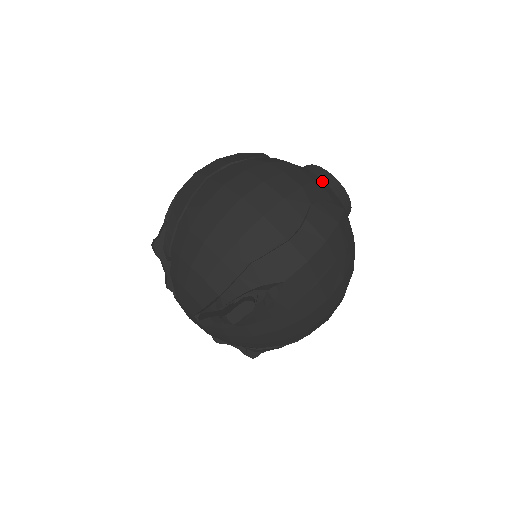
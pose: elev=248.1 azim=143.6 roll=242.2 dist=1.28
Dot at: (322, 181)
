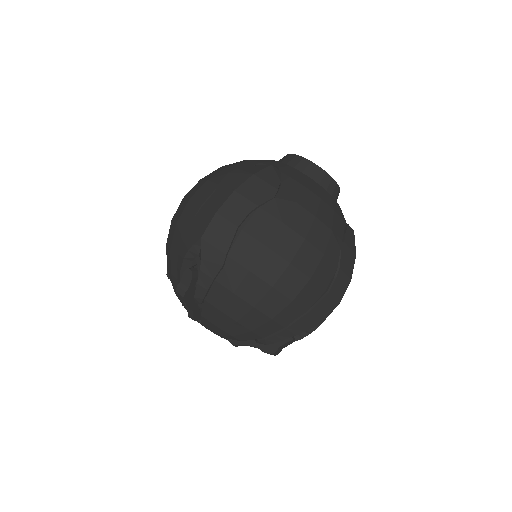
Dot at: (331, 197)
